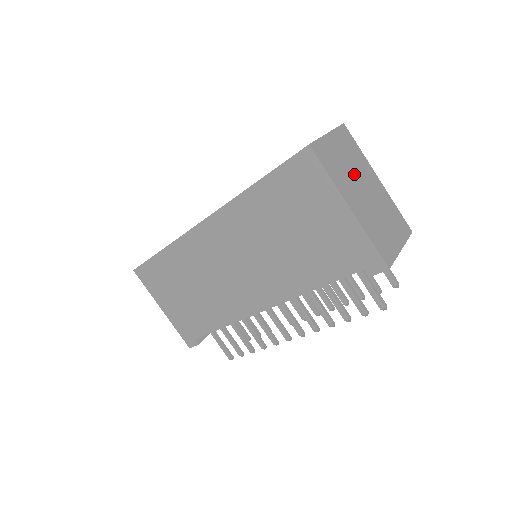
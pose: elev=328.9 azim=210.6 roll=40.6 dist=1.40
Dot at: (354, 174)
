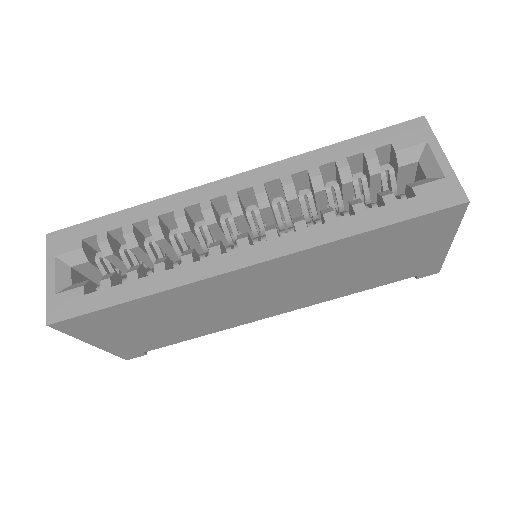
Dot at: occluded
